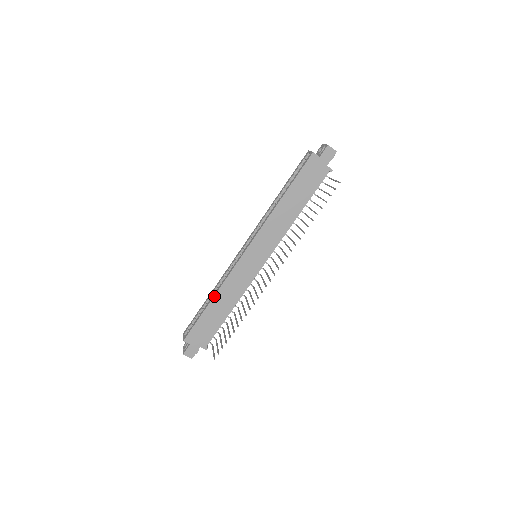
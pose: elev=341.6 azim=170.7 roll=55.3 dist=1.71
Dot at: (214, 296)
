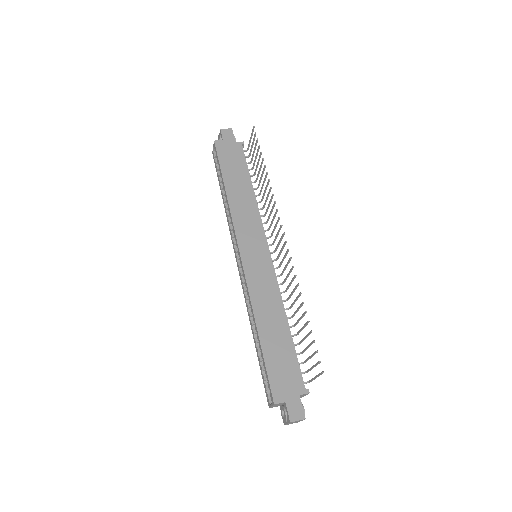
Dot at: (255, 323)
